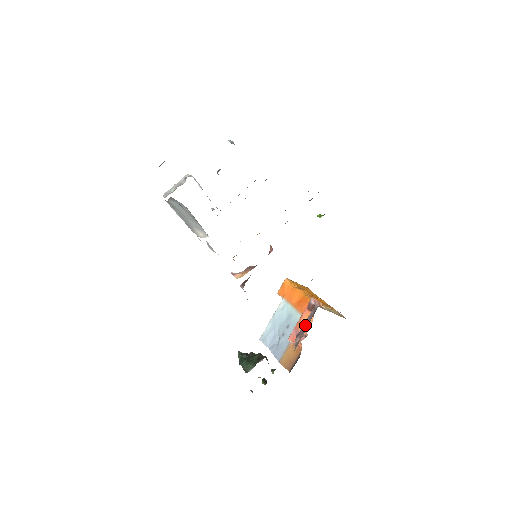
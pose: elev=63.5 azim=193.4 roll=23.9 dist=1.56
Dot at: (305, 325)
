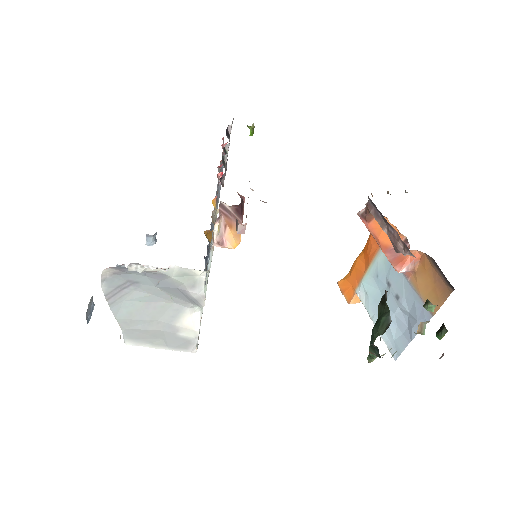
Dot at: (384, 227)
